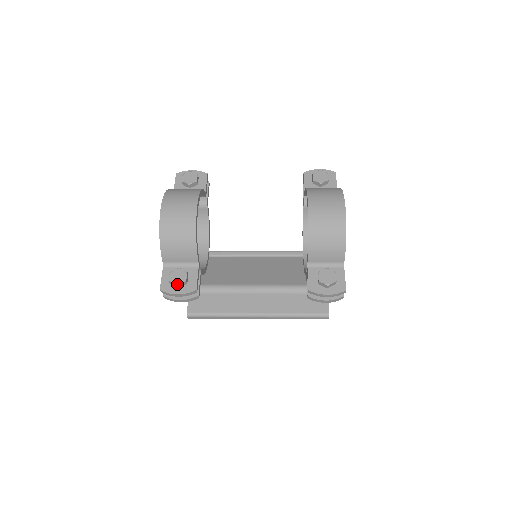
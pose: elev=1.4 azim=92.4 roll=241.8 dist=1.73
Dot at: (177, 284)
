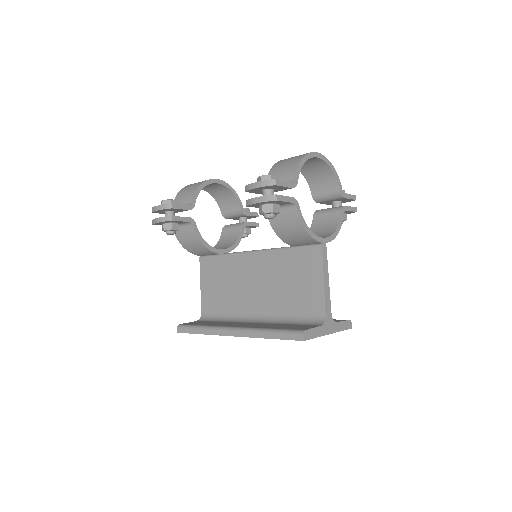
Dot at: (163, 200)
